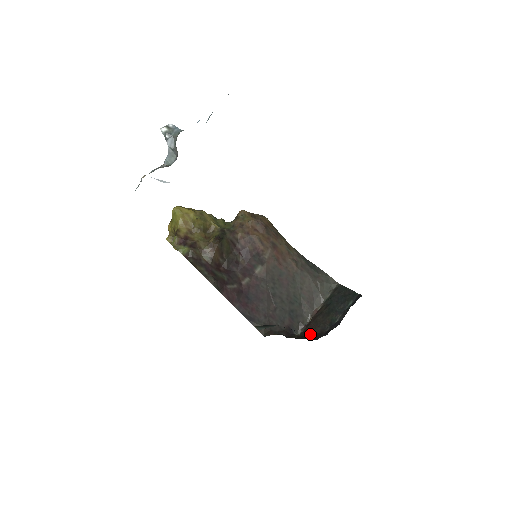
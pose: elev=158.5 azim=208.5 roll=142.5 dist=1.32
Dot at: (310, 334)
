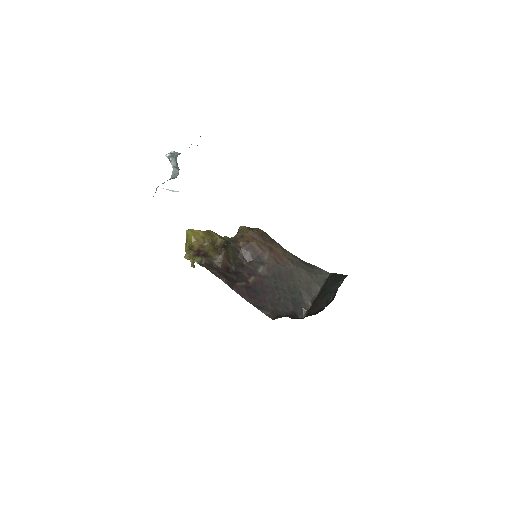
Dot at: (311, 314)
